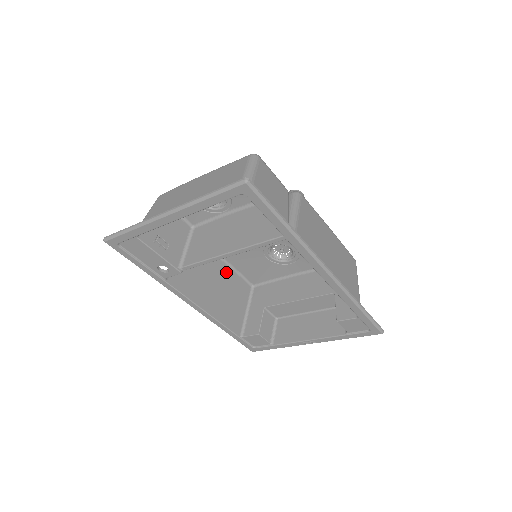
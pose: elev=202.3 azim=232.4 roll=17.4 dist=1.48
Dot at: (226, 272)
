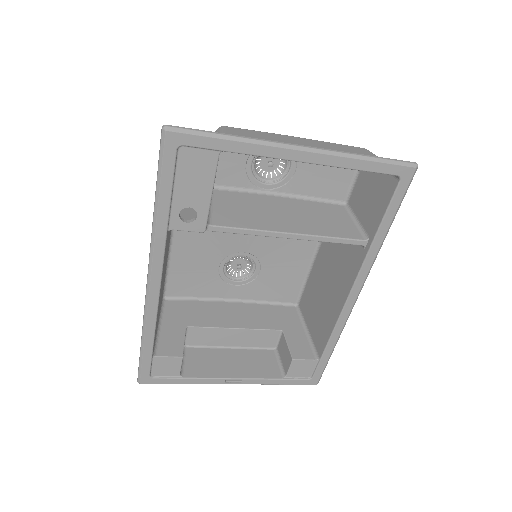
Dot at: occluded
